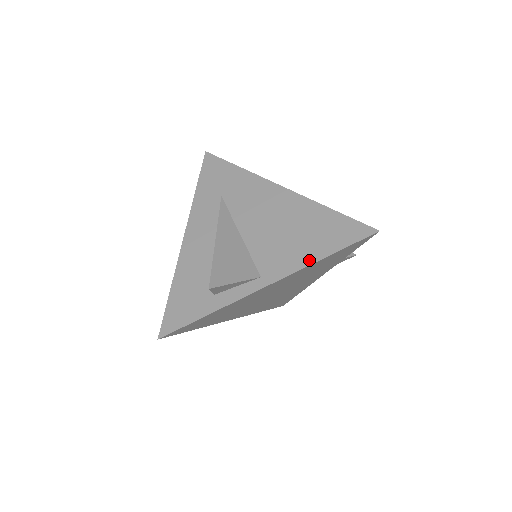
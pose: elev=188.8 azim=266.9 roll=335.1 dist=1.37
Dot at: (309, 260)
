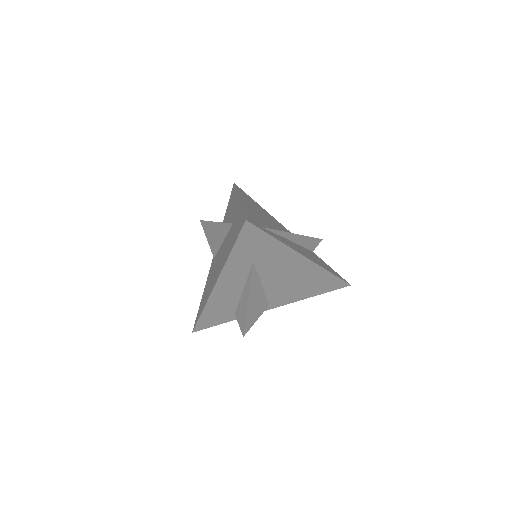
Dot at: (303, 298)
